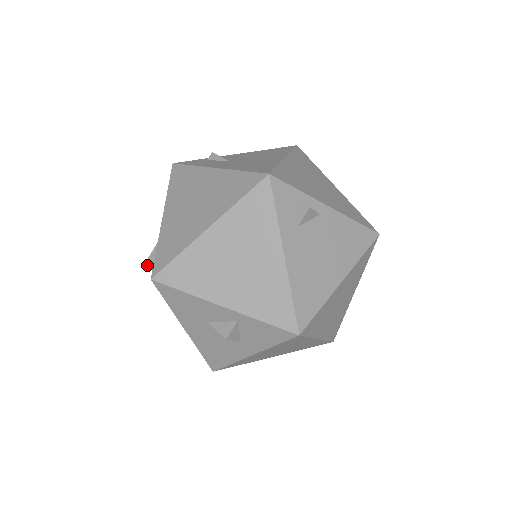
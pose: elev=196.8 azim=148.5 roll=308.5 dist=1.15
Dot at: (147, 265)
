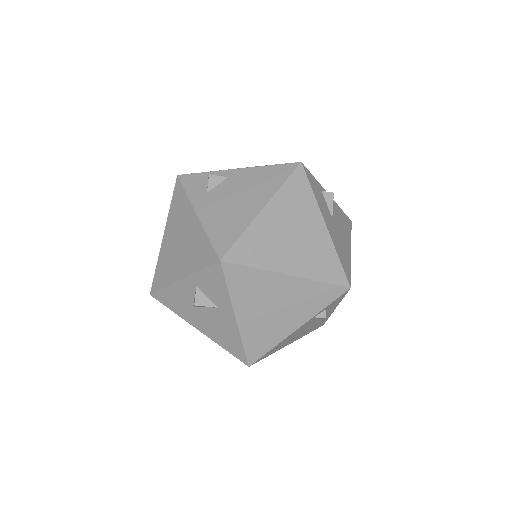
Dot at: occluded
